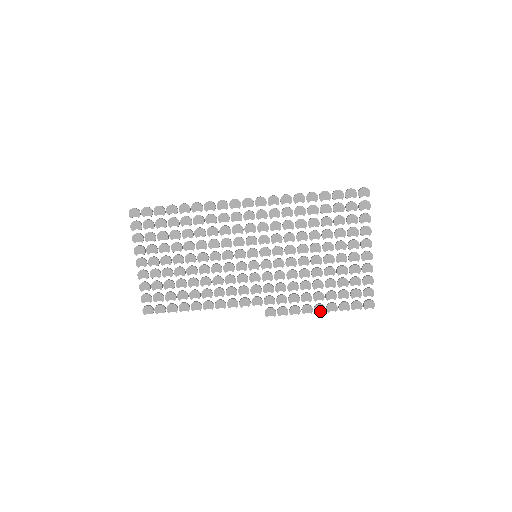
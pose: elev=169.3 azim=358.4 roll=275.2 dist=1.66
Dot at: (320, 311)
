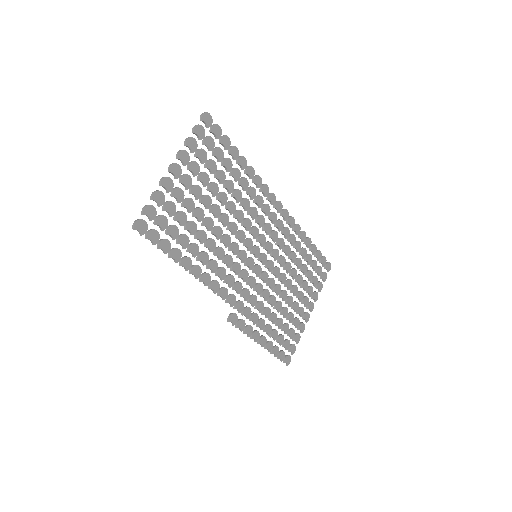
Dot at: (262, 344)
